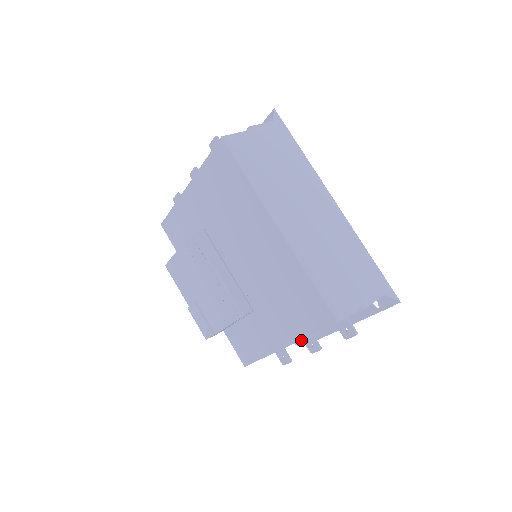
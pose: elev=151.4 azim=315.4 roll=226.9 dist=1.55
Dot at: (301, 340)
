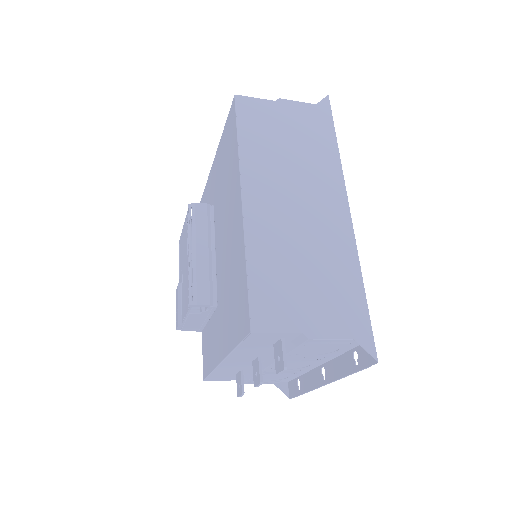
Dot at: (291, 390)
